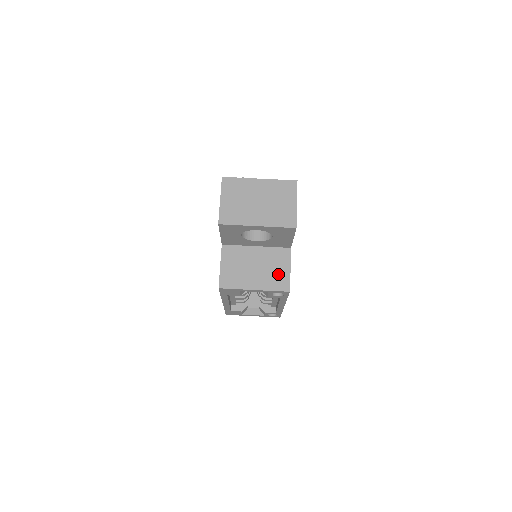
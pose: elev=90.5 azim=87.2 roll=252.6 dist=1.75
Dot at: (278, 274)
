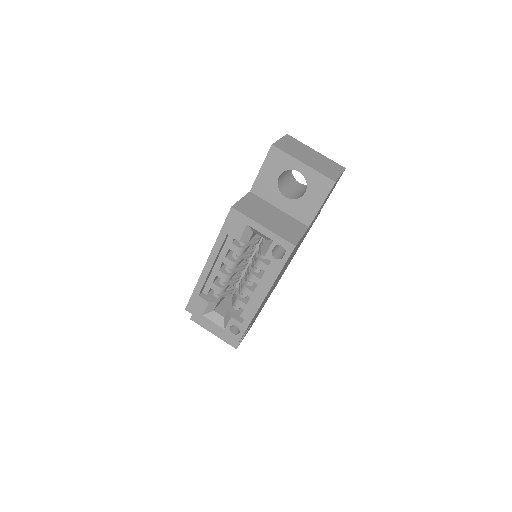
Dot at: (290, 232)
